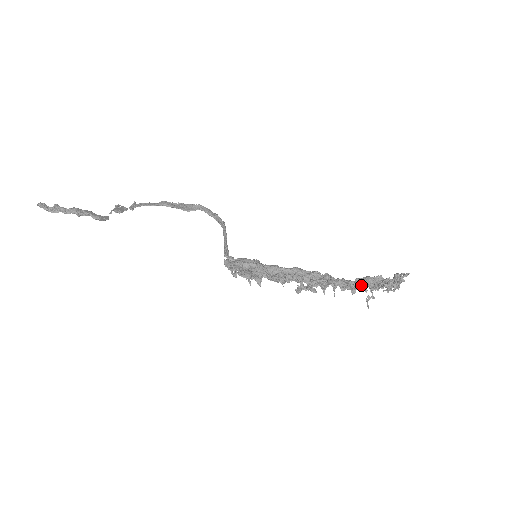
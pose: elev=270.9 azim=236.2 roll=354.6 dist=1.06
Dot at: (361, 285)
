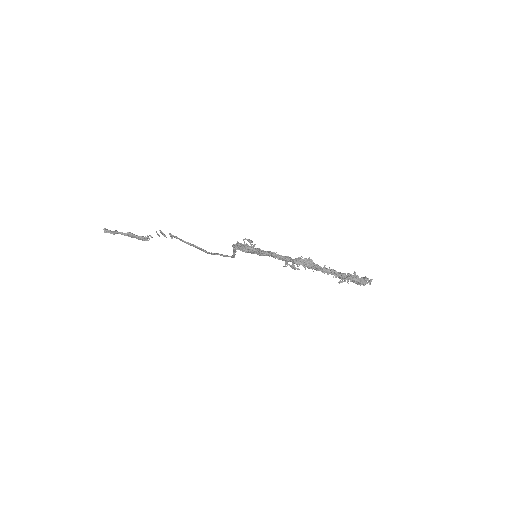
Dot at: (334, 270)
